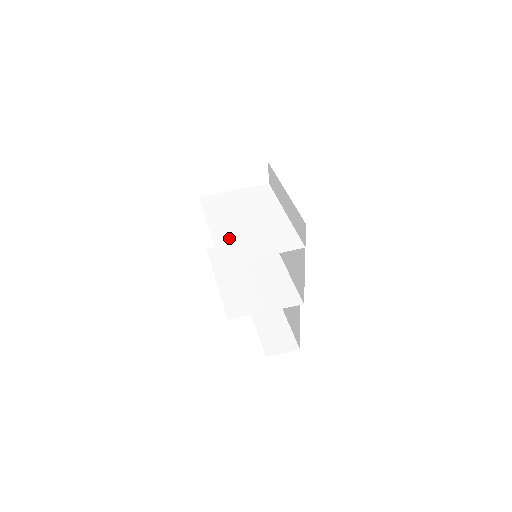
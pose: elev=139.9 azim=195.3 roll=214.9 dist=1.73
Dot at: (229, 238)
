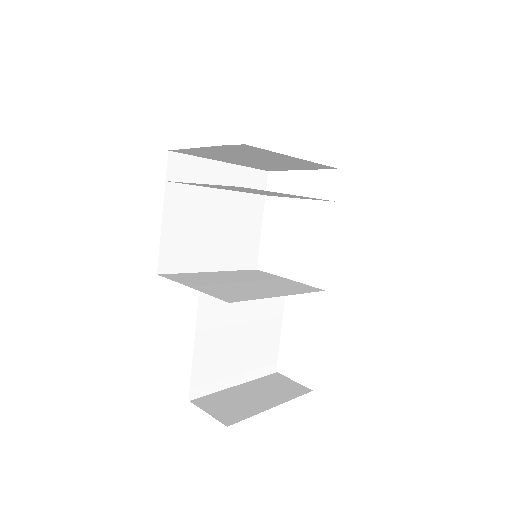
Dot at: (214, 187)
